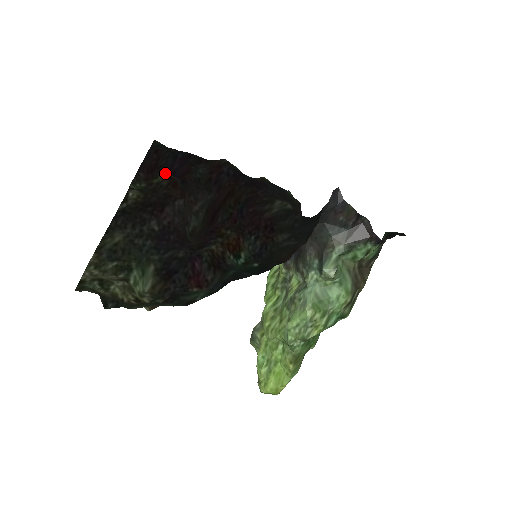
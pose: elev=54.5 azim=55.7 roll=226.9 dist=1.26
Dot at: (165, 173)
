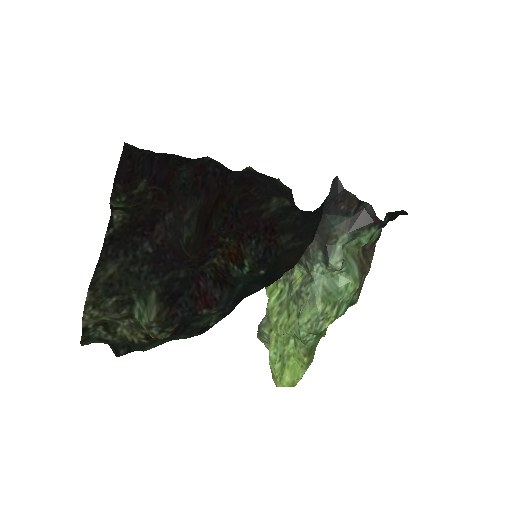
Dot at: (144, 181)
